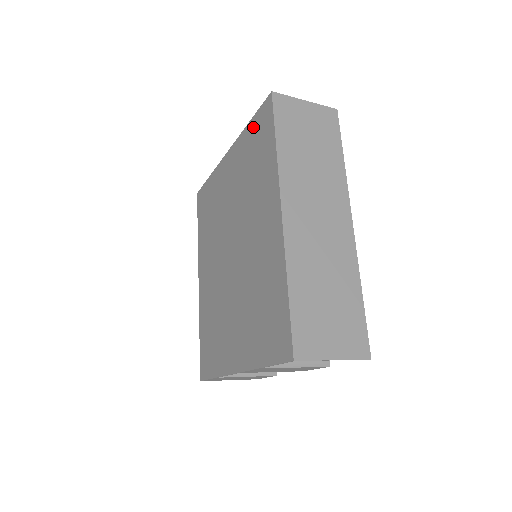
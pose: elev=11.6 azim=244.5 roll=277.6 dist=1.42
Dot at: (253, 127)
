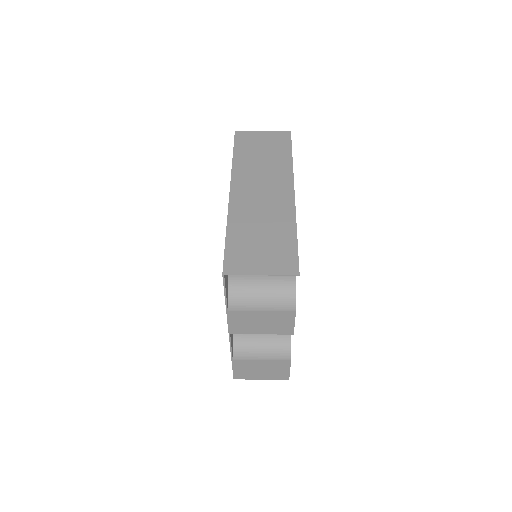
Dot at: occluded
